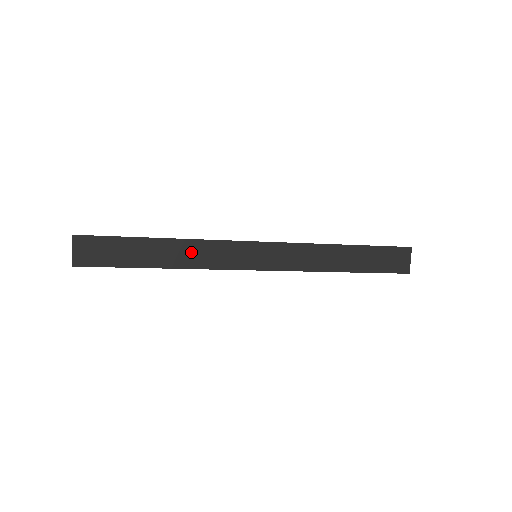
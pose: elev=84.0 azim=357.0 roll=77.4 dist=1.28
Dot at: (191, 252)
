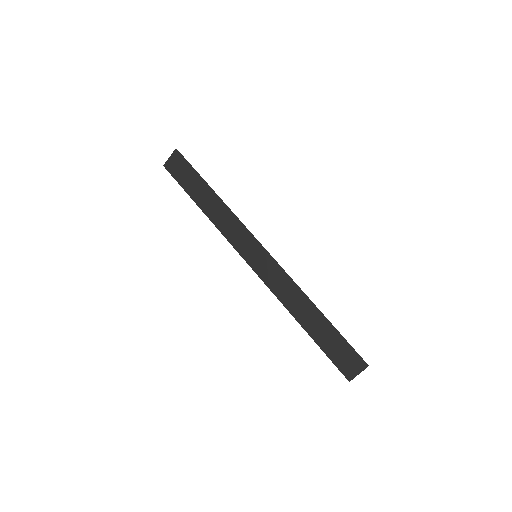
Dot at: (223, 216)
